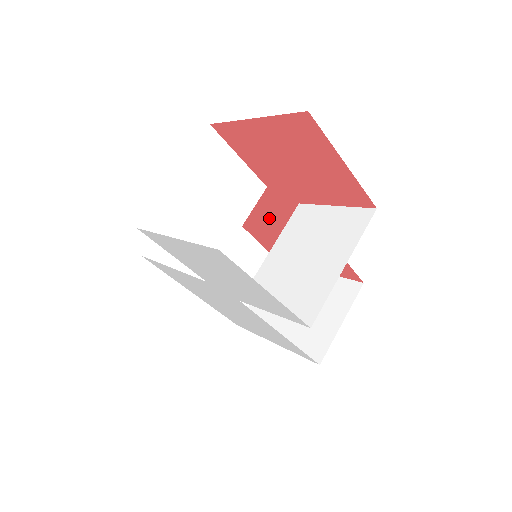
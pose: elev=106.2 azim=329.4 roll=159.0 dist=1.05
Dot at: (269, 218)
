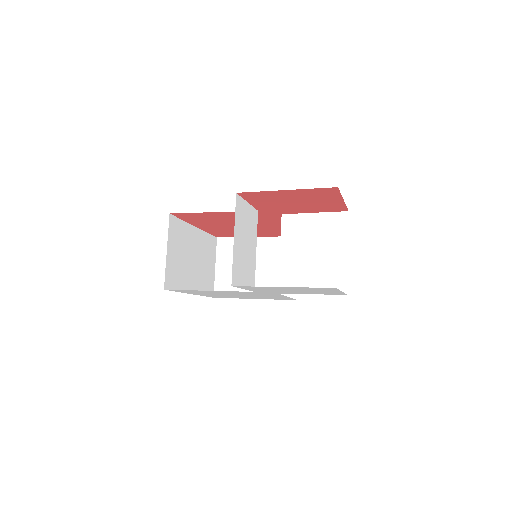
Dot at: occluded
